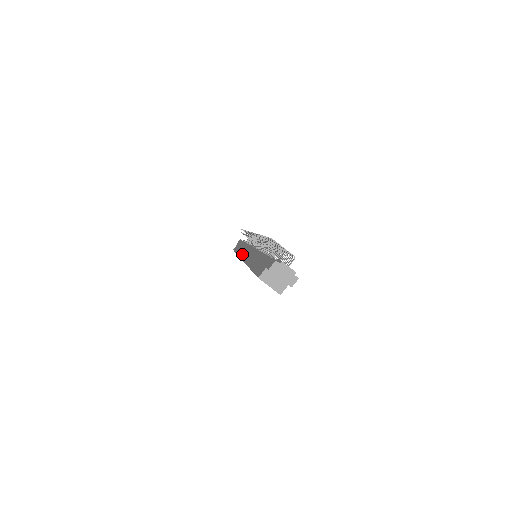
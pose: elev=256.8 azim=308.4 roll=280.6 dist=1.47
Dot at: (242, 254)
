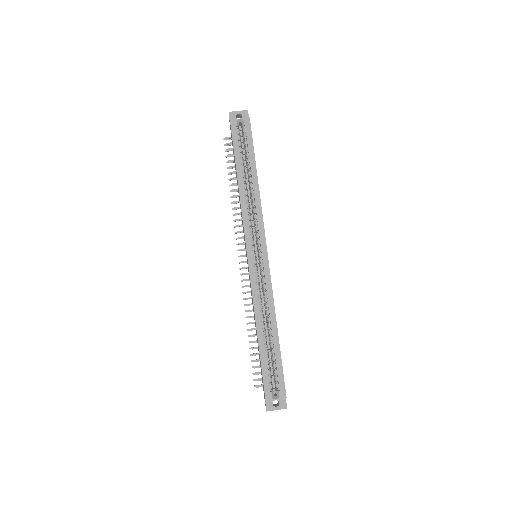
Dot at: occluded
